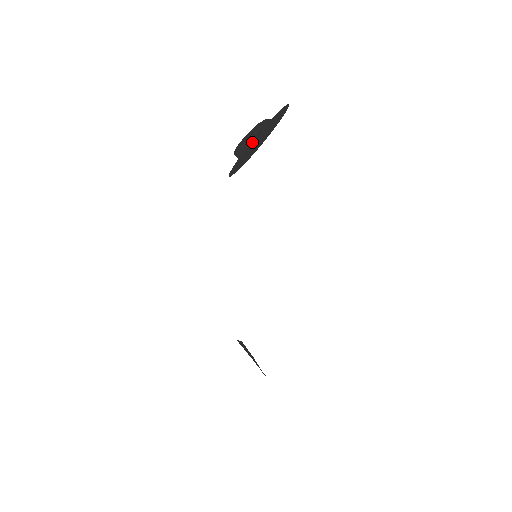
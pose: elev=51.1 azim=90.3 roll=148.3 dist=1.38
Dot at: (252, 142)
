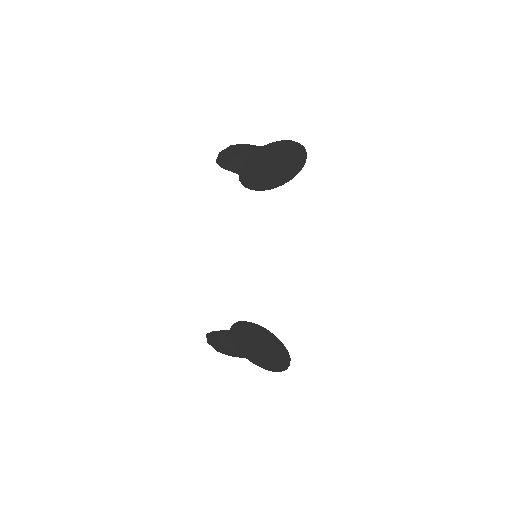
Dot at: (252, 163)
